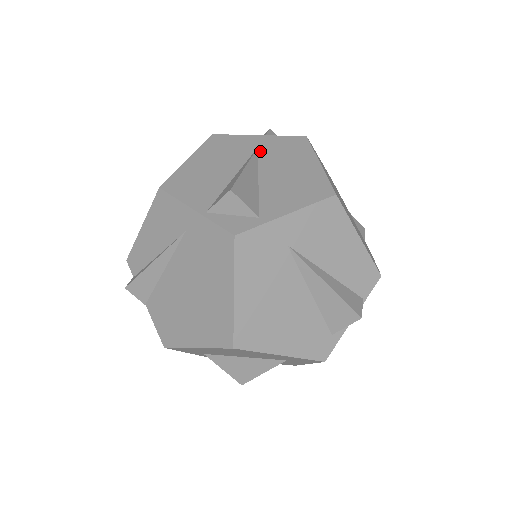
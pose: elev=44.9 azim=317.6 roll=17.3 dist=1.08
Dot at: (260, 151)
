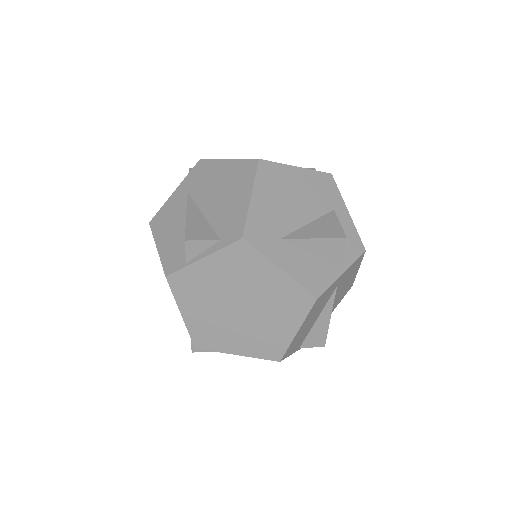
Dot at: (338, 287)
